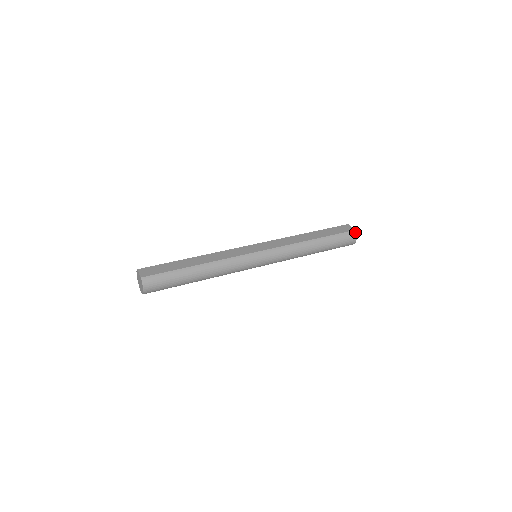
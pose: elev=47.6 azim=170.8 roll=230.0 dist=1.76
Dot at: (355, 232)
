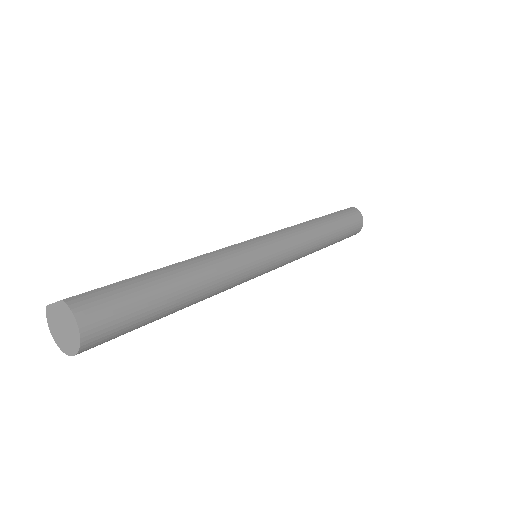
Dot at: (355, 208)
